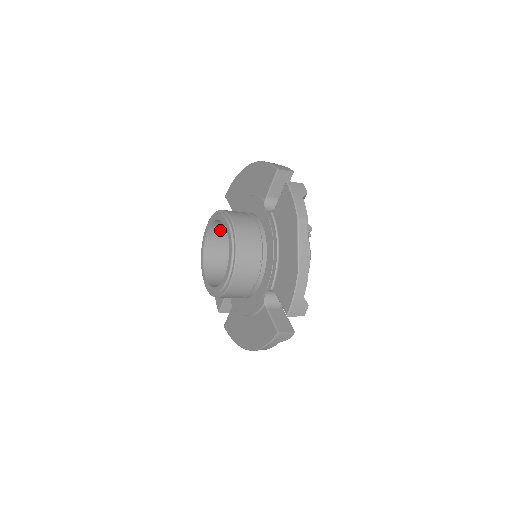
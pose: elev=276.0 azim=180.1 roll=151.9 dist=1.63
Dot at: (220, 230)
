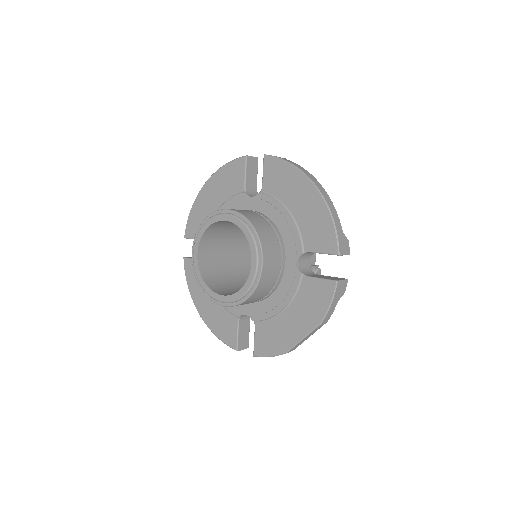
Dot at: occluded
